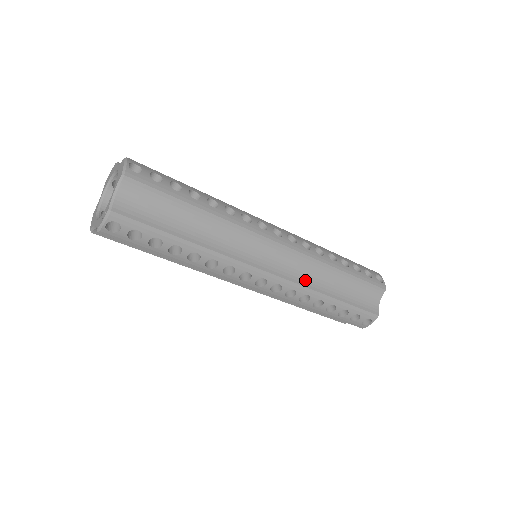
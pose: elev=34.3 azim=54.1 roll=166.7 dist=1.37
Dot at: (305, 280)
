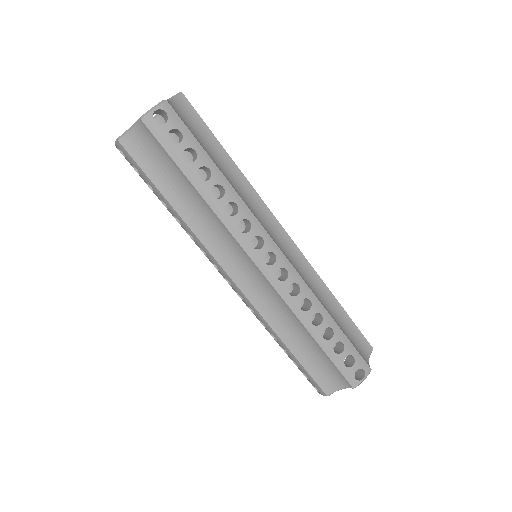
Dot at: (307, 284)
